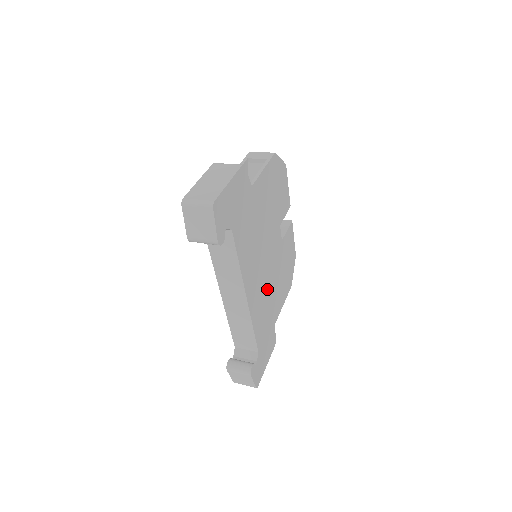
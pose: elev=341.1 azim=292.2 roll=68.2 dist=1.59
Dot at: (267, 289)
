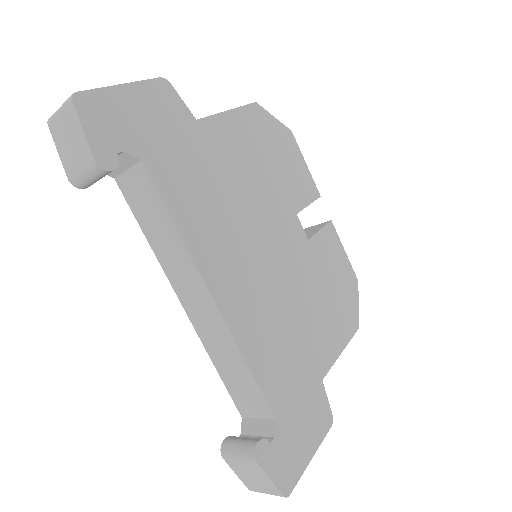
Dot at: (280, 306)
